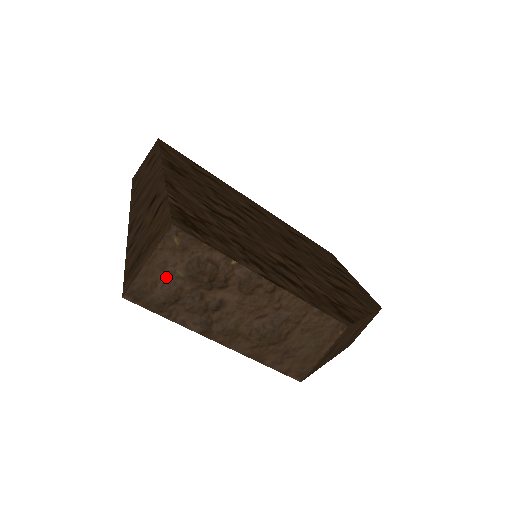
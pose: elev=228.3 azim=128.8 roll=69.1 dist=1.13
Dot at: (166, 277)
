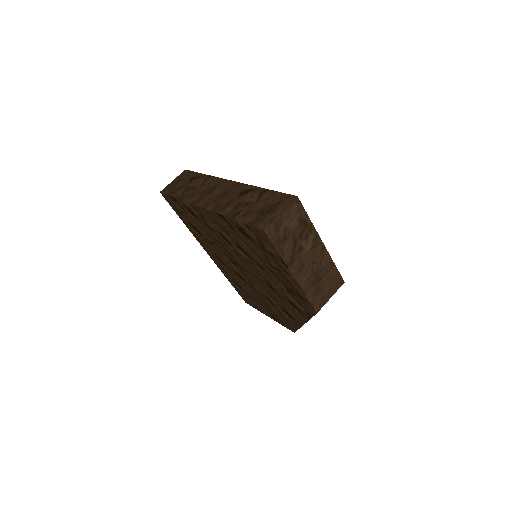
Dot at: (285, 225)
